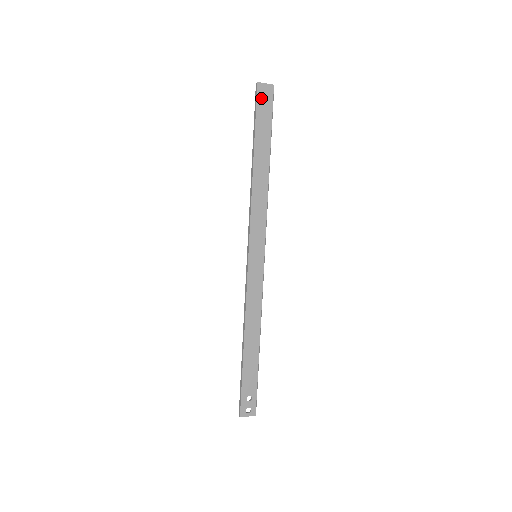
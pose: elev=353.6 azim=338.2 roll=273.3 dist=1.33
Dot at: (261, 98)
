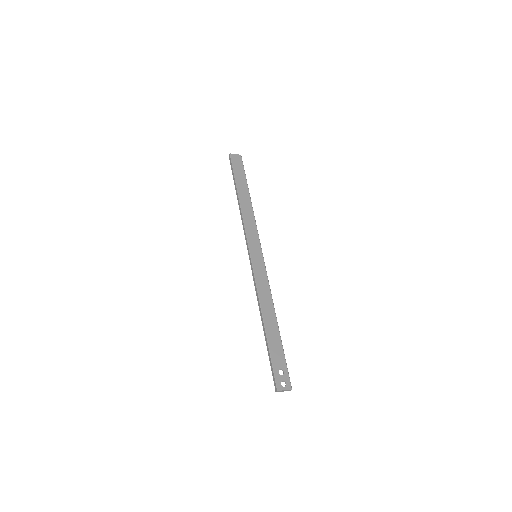
Dot at: (234, 161)
